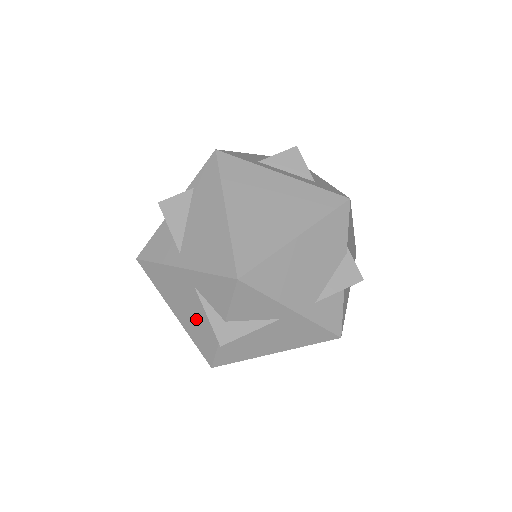
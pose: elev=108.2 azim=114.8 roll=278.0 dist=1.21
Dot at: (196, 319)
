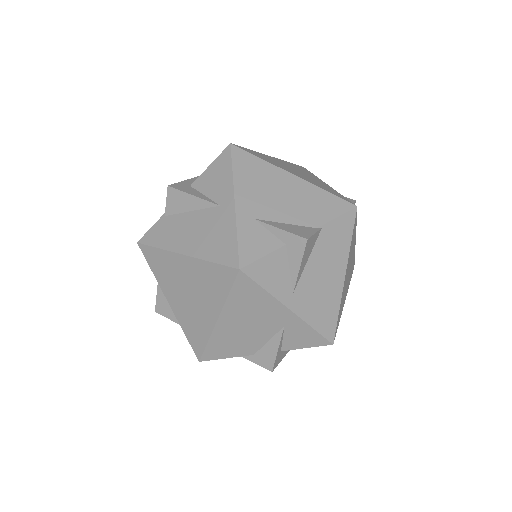
Dot at: occluded
